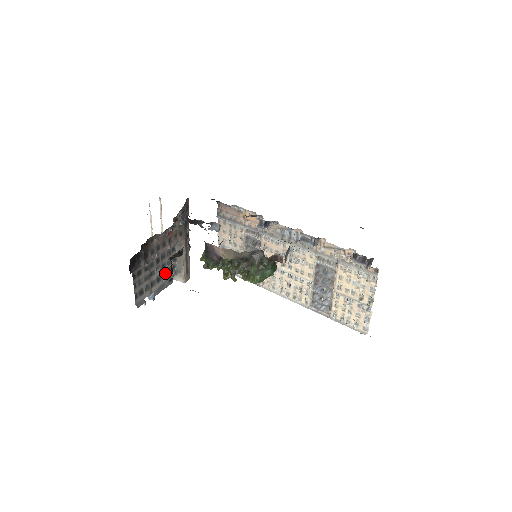
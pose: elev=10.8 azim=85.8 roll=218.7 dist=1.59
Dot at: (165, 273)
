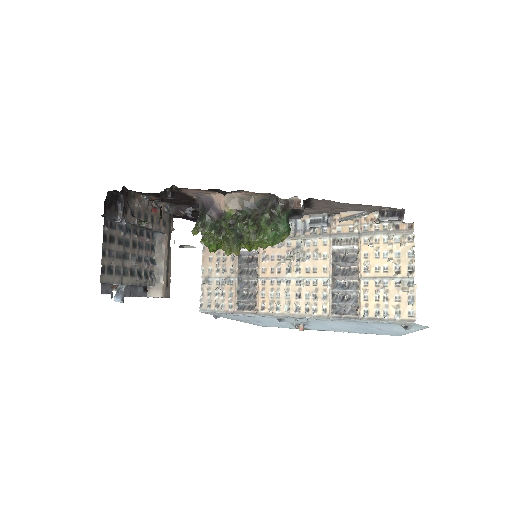
Dot at: (140, 272)
